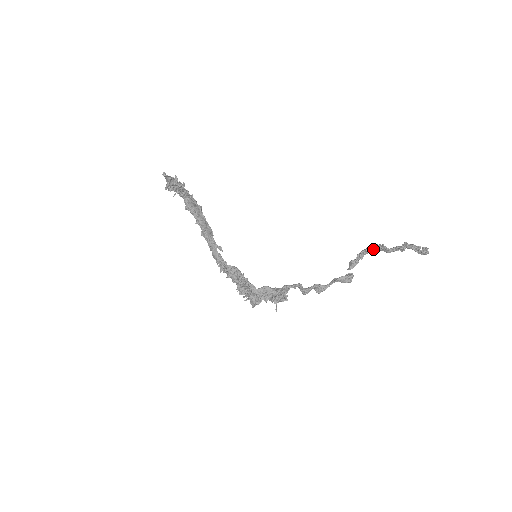
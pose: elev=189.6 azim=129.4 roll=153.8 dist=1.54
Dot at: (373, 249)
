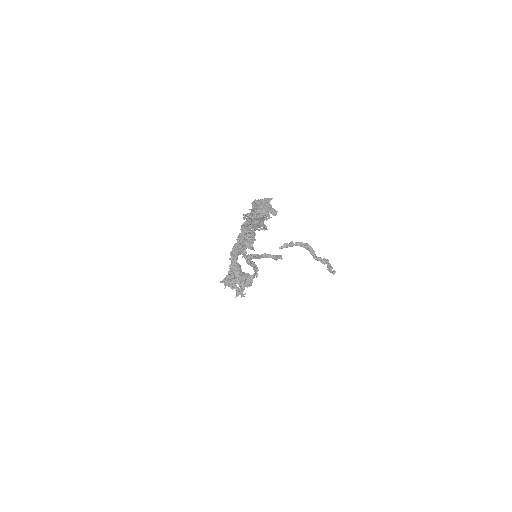
Dot at: (306, 248)
